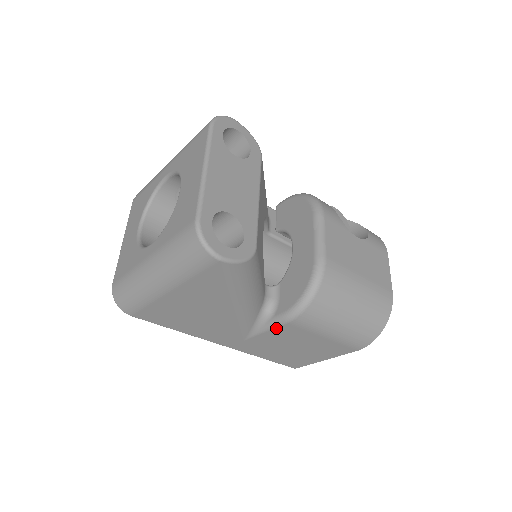
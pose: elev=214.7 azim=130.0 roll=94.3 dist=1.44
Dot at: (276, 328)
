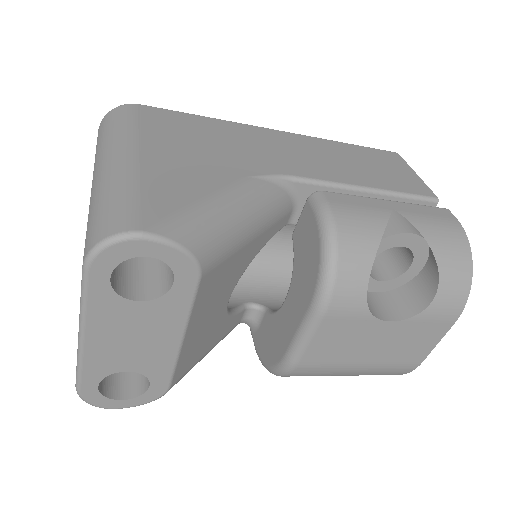
Dot at: occluded
